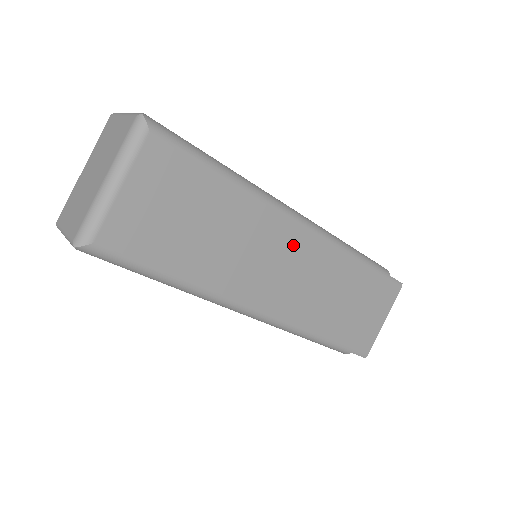
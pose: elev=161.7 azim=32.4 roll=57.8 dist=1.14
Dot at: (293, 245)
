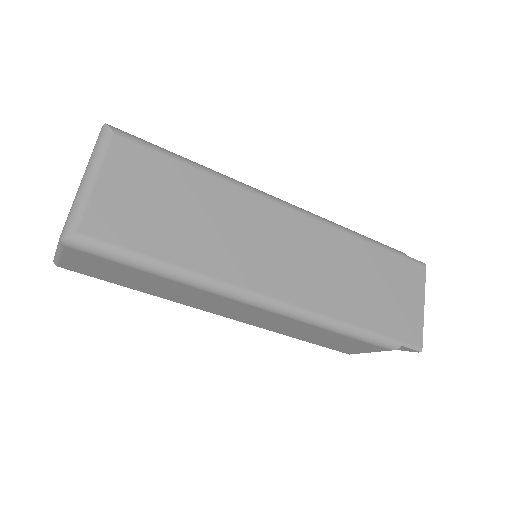
Dot at: (285, 227)
